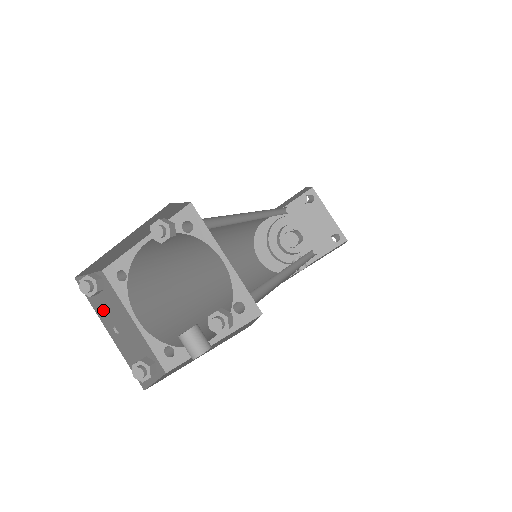
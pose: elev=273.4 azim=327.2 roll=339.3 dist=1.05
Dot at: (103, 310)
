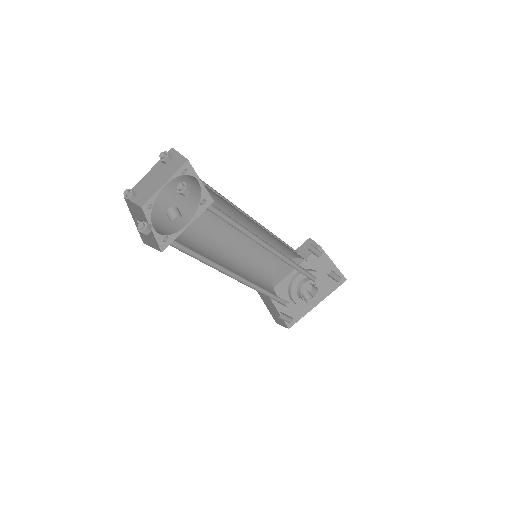
Dot at: (134, 213)
